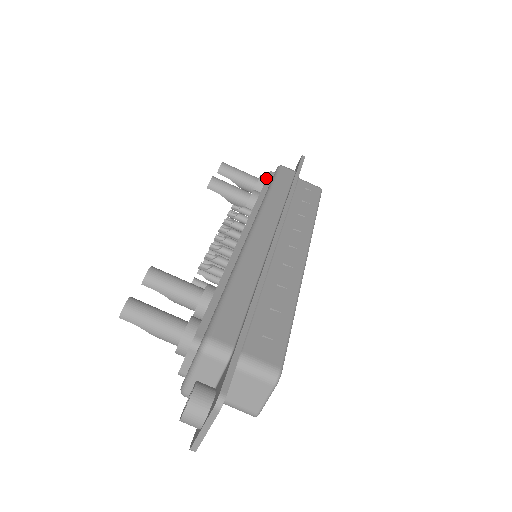
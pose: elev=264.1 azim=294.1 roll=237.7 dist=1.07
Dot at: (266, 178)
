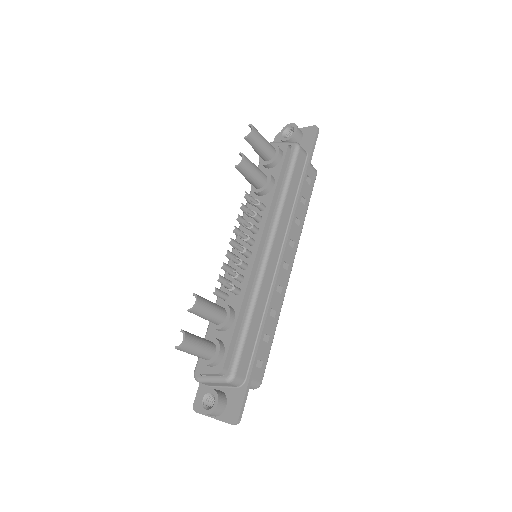
Dot at: (282, 156)
